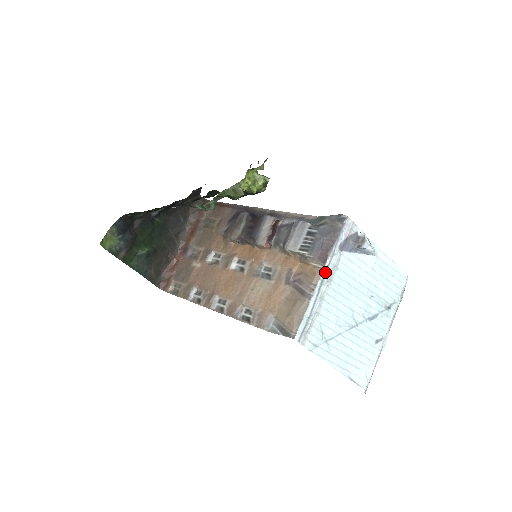
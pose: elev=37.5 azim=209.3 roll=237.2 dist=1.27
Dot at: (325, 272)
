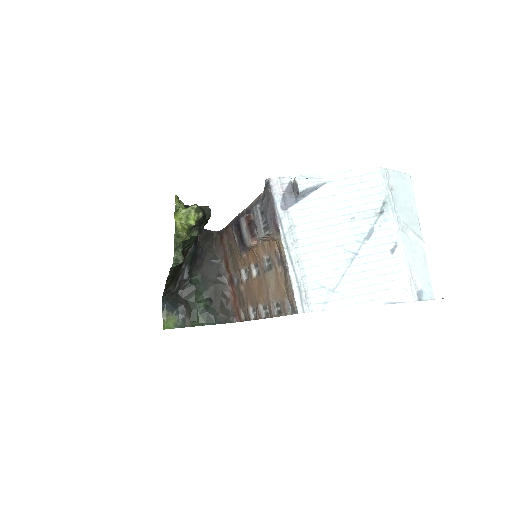
Dot at: (284, 239)
